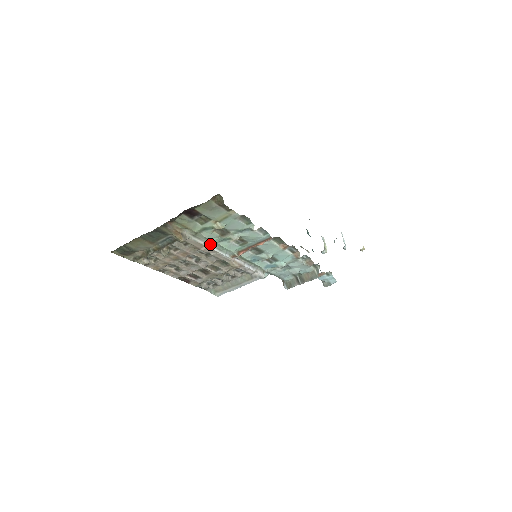
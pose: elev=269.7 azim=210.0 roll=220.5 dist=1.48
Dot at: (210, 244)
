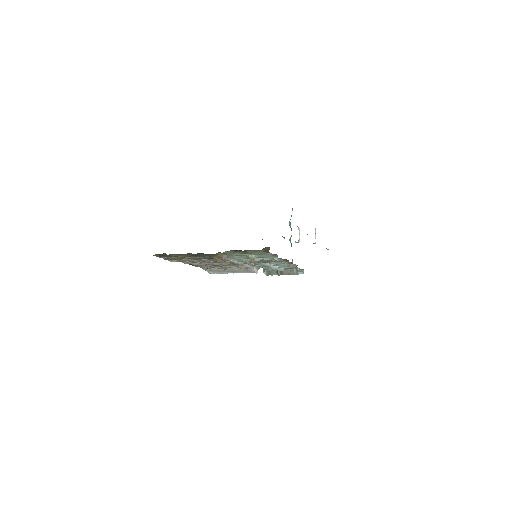
Dot at: (234, 259)
